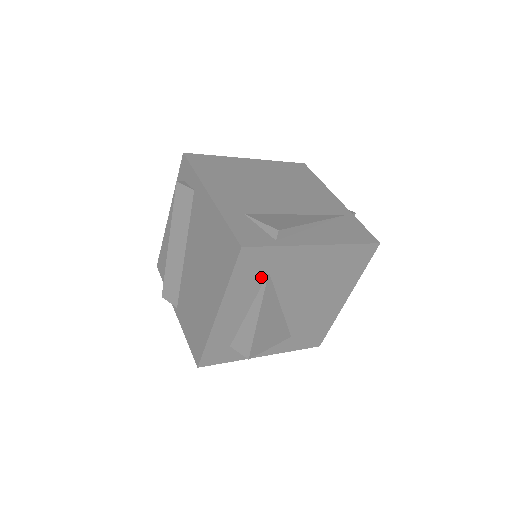
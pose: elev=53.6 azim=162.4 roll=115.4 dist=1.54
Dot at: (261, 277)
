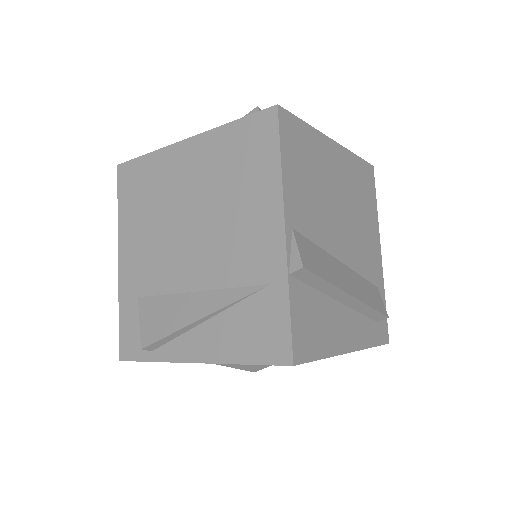
Dot at: occluded
